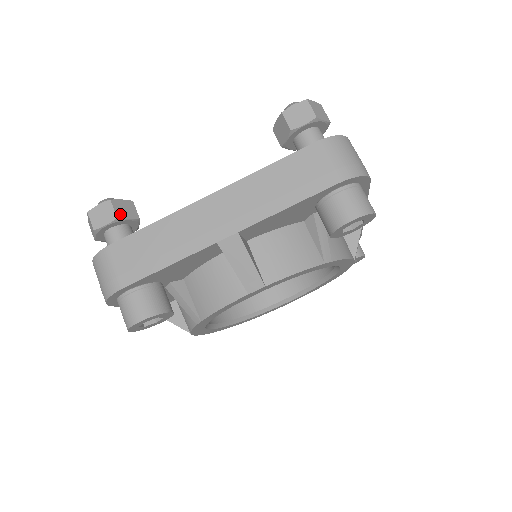
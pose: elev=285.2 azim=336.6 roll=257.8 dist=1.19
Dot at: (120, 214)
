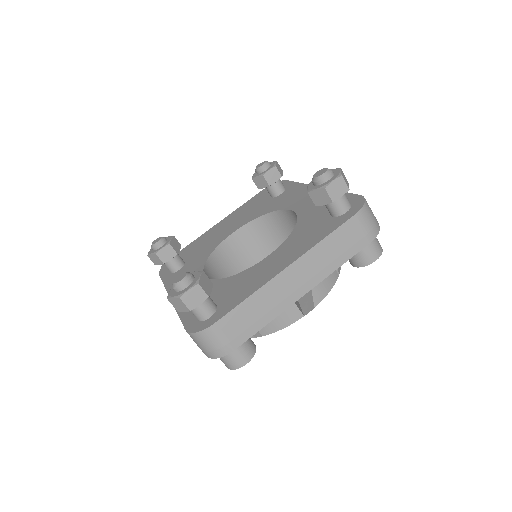
Dot at: (207, 291)
